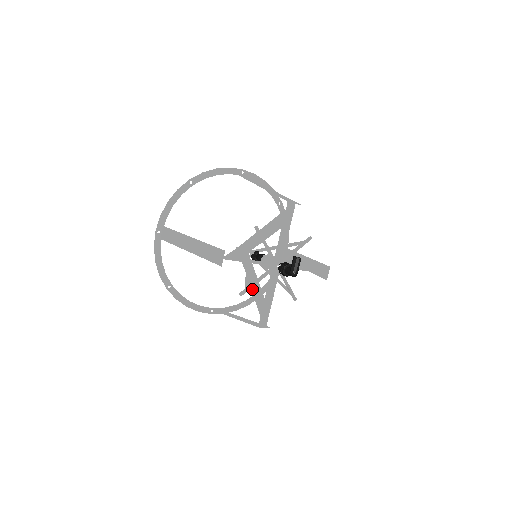
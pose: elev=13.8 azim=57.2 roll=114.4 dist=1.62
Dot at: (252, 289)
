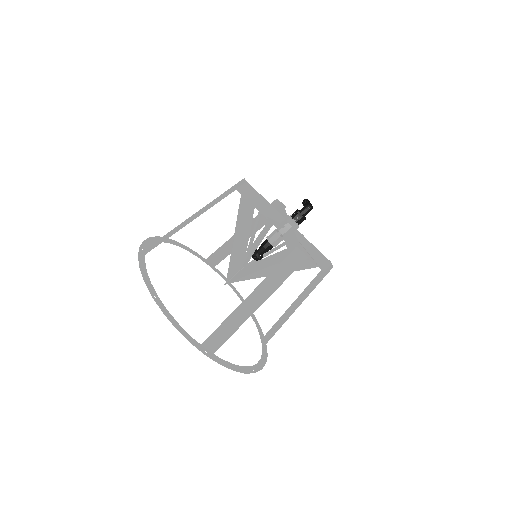
Dot at: (265, 265)
